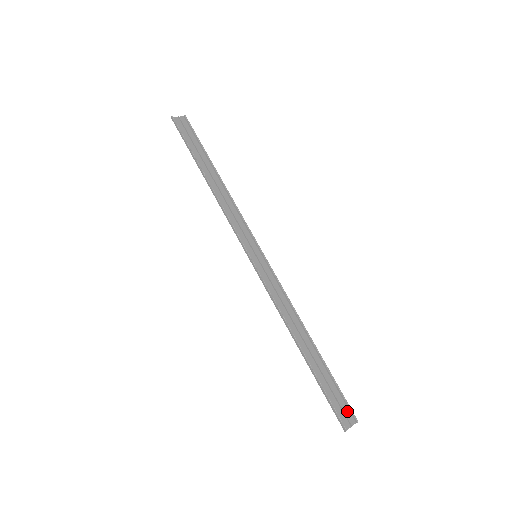
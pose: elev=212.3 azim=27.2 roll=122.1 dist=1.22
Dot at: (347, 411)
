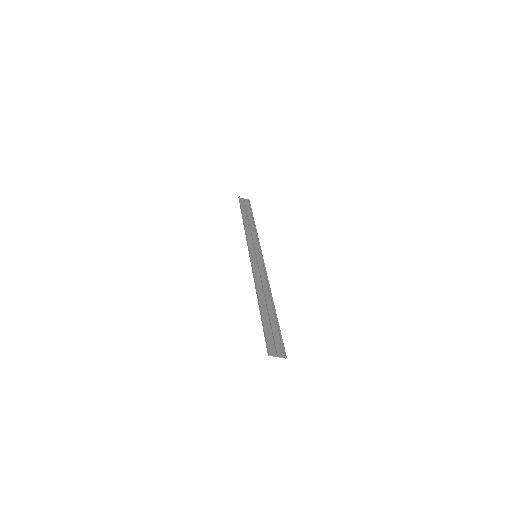
Dot at: (280, 348)
